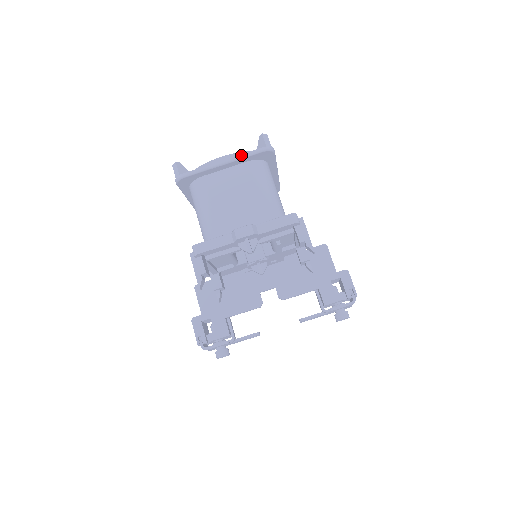
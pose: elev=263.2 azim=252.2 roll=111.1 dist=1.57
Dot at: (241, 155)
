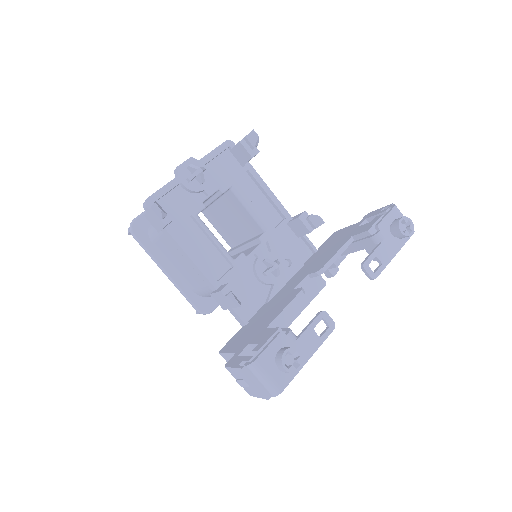
Dot at: occluded
